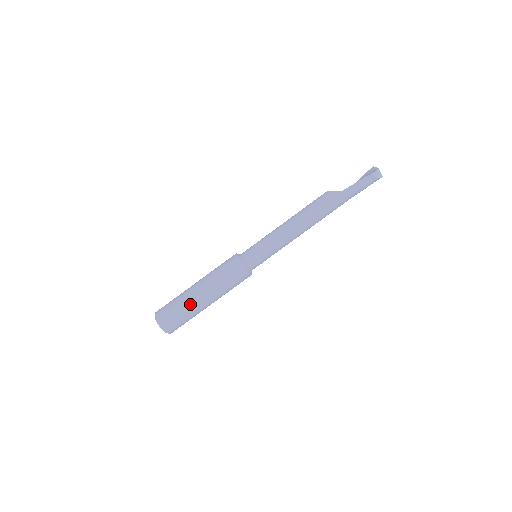
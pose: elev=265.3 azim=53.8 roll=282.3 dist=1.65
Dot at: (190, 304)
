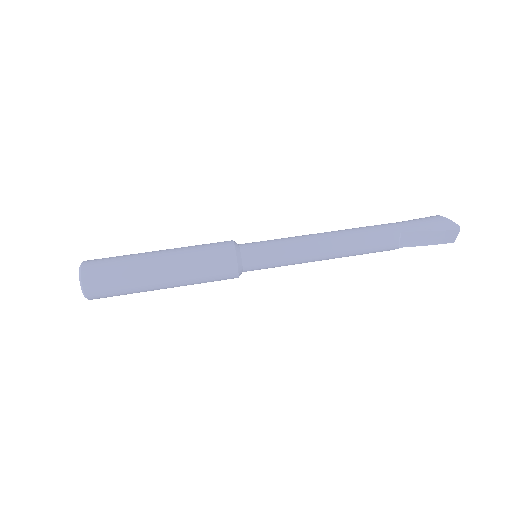
Dot at: occluded
